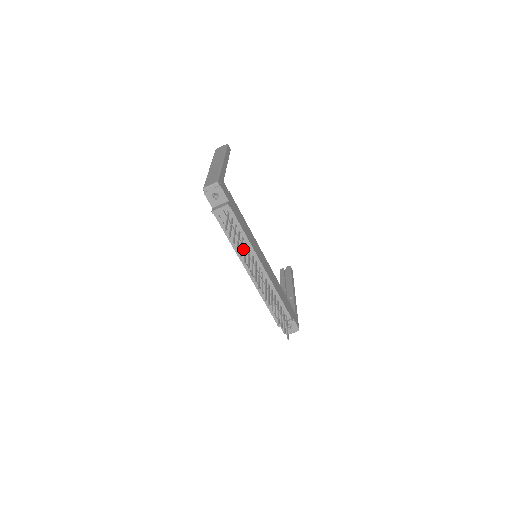
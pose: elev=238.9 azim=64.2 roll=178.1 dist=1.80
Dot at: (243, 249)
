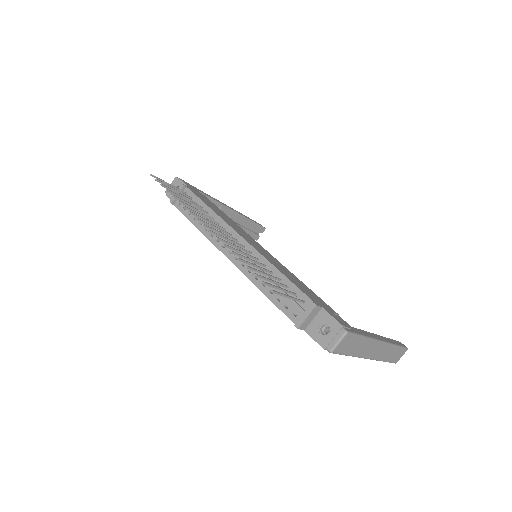
Dot at: occluded
